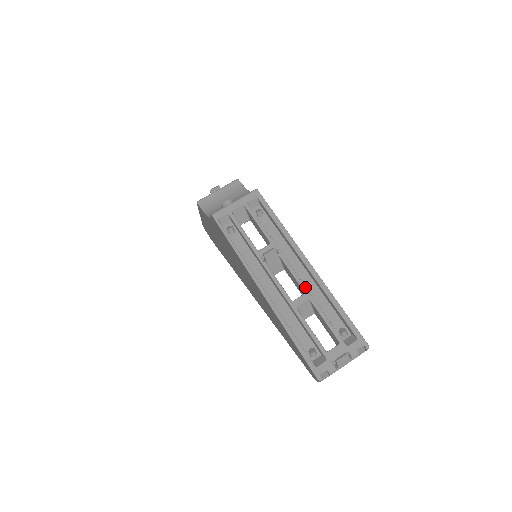
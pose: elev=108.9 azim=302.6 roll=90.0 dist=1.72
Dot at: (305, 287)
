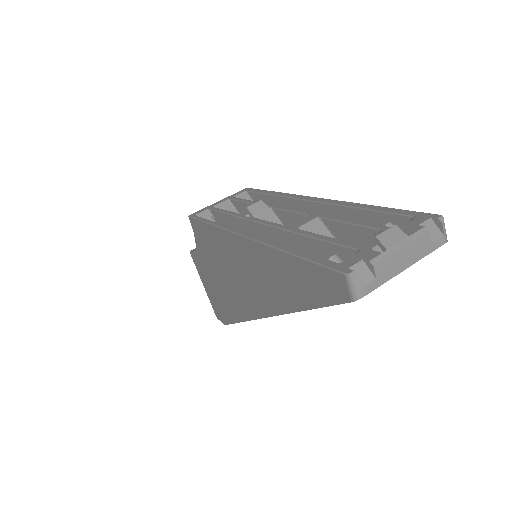
Dot at: (310, 212)
